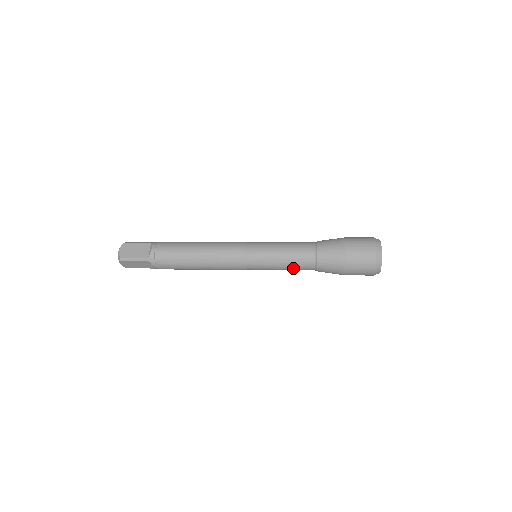
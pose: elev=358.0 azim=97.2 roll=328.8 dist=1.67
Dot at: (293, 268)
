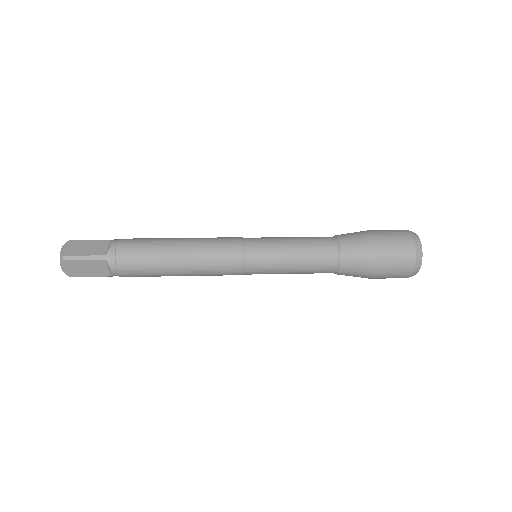
Dot at: occluded
